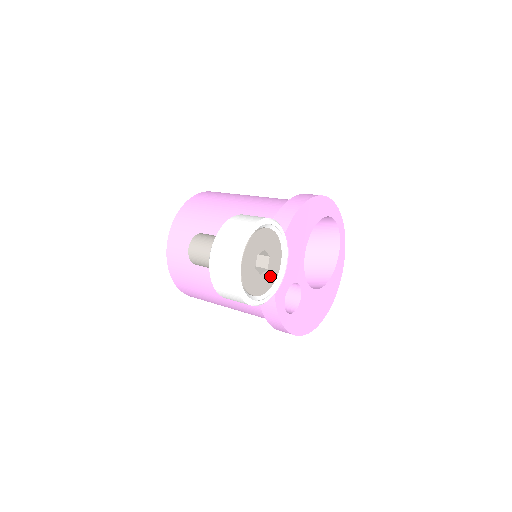
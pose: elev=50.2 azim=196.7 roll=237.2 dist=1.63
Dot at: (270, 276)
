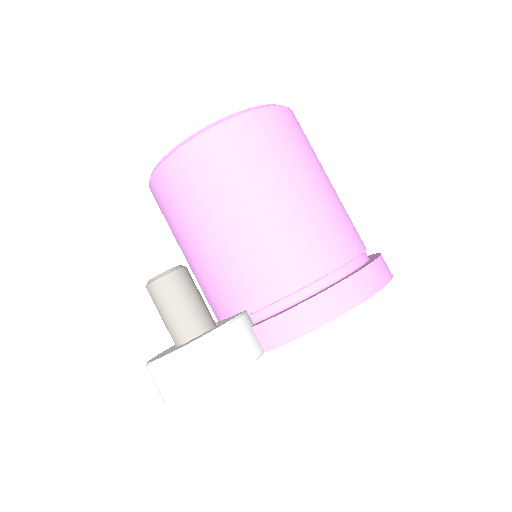
Dot at: occluded
